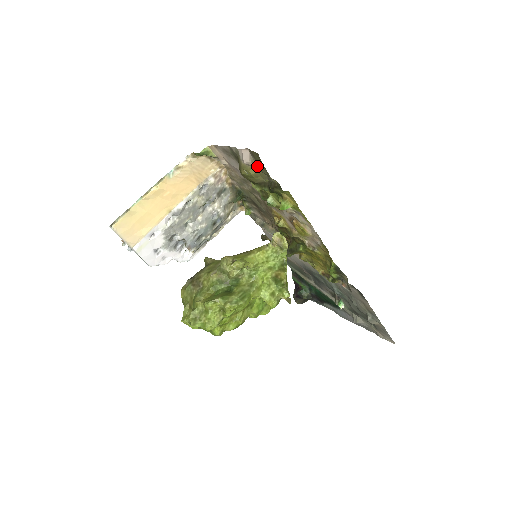
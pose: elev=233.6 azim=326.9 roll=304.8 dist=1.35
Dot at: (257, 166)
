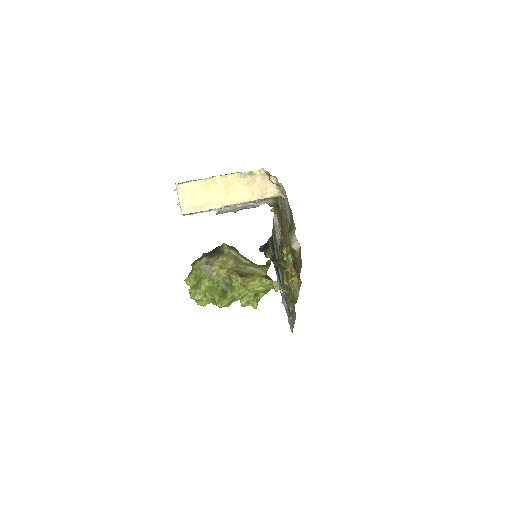
Dot at: (297, 257)
